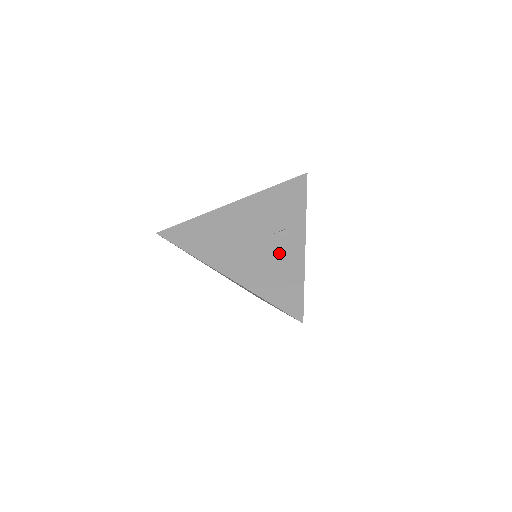
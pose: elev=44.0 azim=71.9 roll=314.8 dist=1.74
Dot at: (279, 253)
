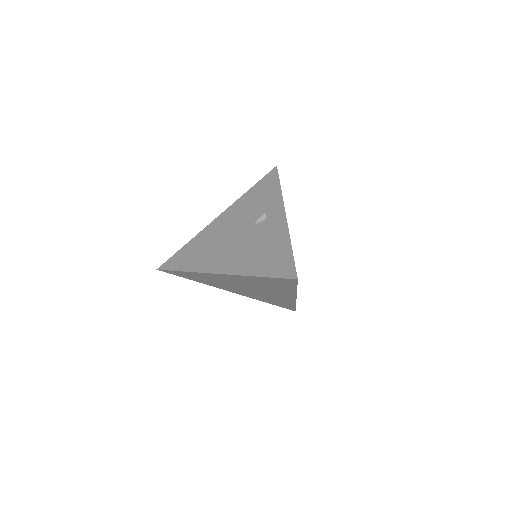
Dot at: (264, 235)
